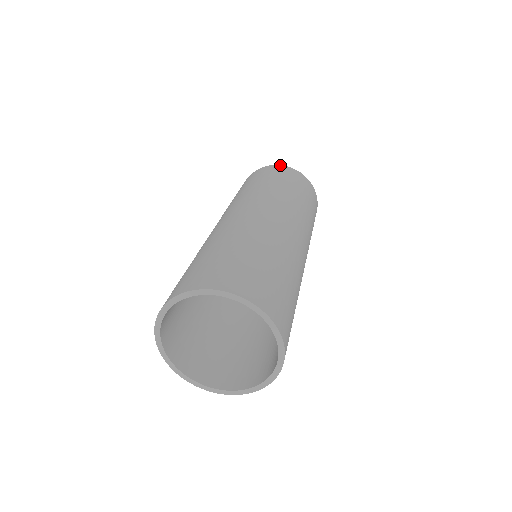
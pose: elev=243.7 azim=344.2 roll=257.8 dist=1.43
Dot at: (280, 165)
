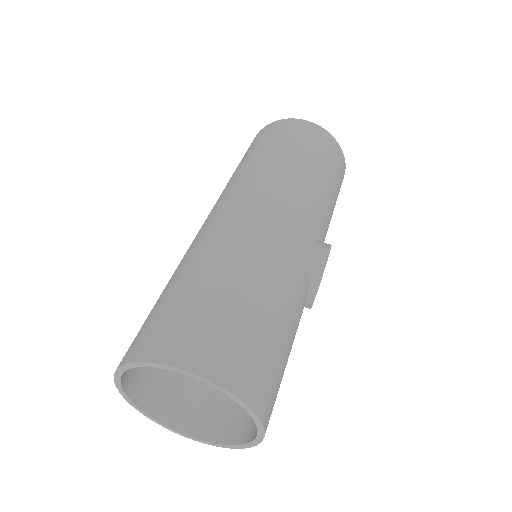
Dot at: occluded
